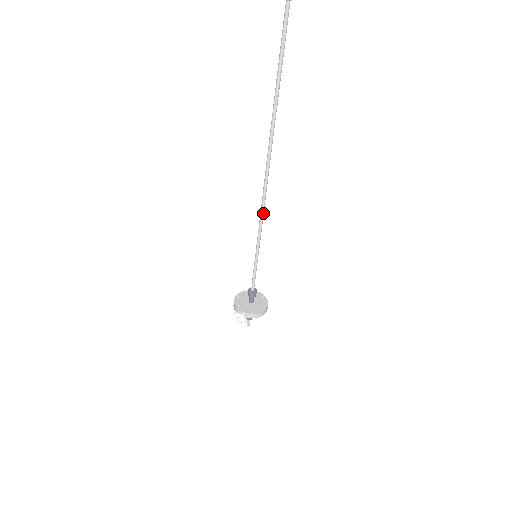
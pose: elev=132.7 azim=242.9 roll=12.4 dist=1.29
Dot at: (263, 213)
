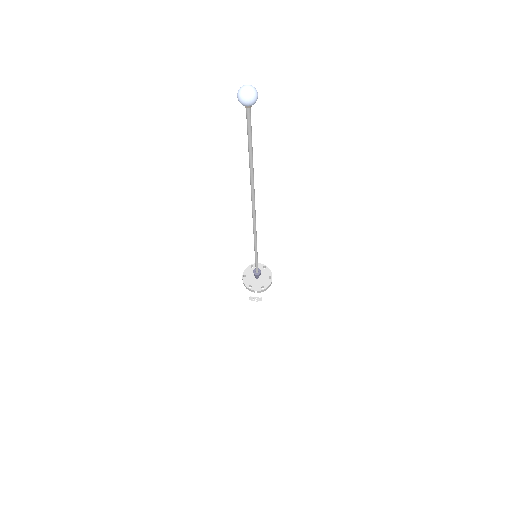
Dot at: (256, 233)
